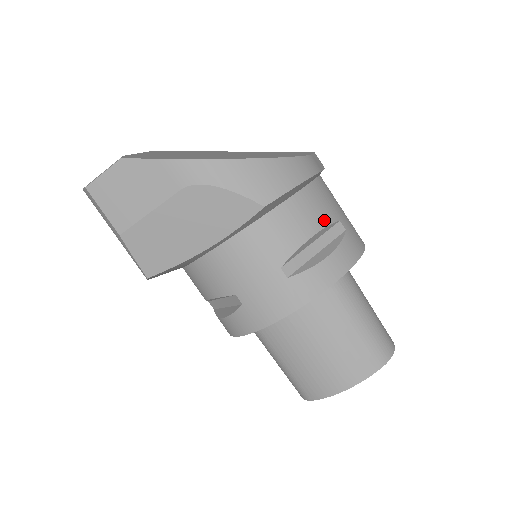
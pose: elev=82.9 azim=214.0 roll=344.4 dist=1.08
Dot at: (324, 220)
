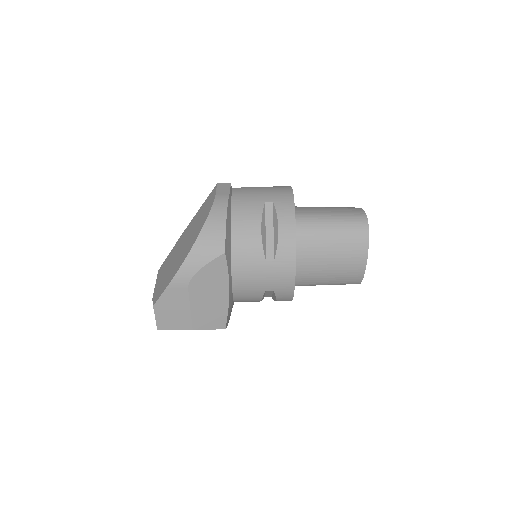
Dot at: (257, 215)
